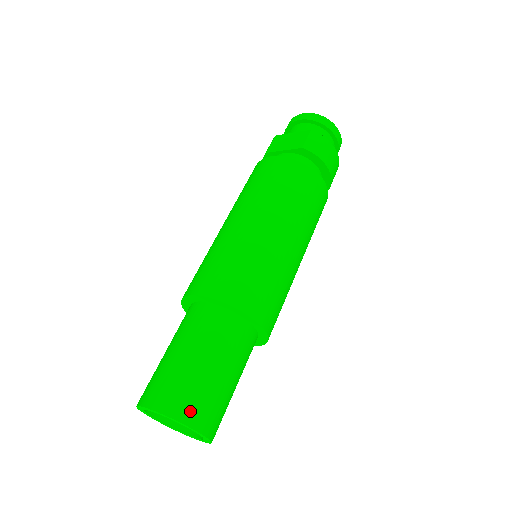
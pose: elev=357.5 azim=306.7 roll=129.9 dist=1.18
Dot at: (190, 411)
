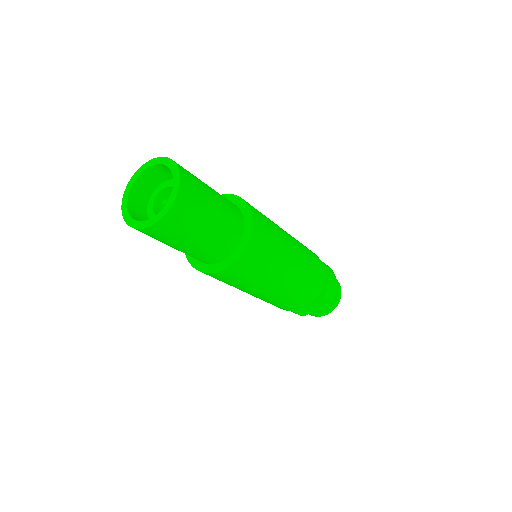
Dot at: occluded
